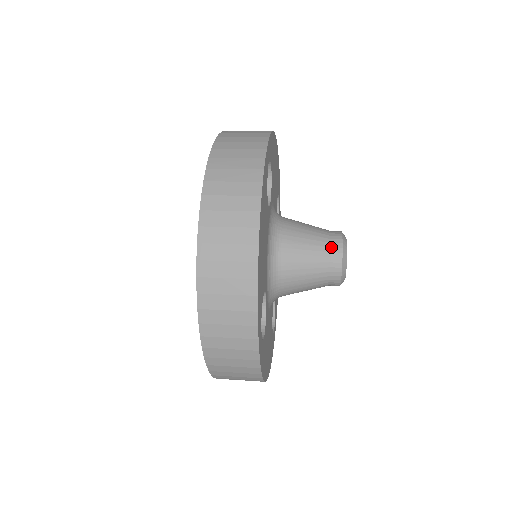
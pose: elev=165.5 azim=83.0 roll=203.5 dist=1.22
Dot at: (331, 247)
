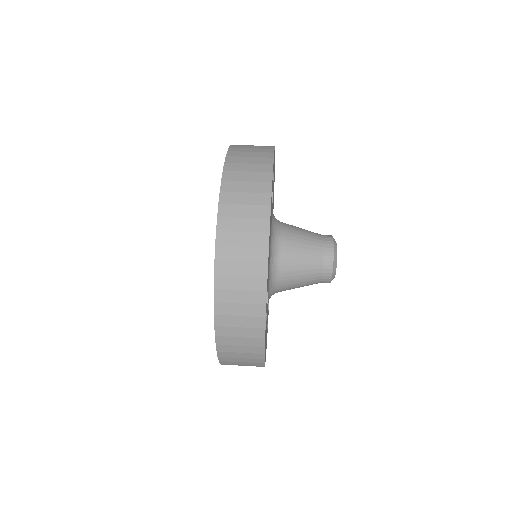
Dot at: (324, 247)
